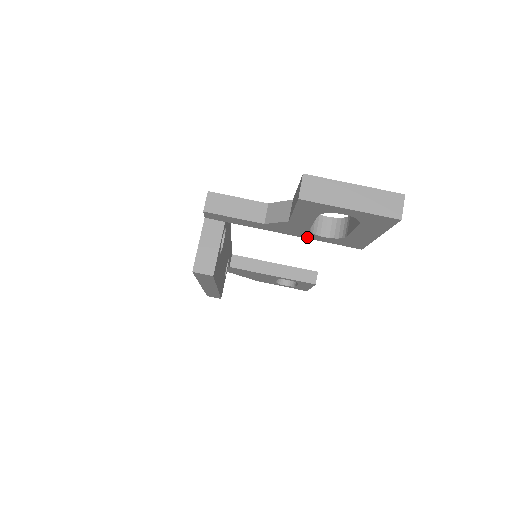
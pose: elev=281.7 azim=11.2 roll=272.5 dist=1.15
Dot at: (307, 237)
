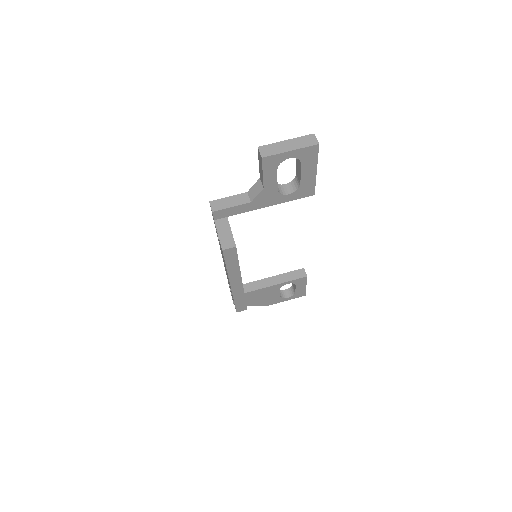
Dot at: (279, 202)
